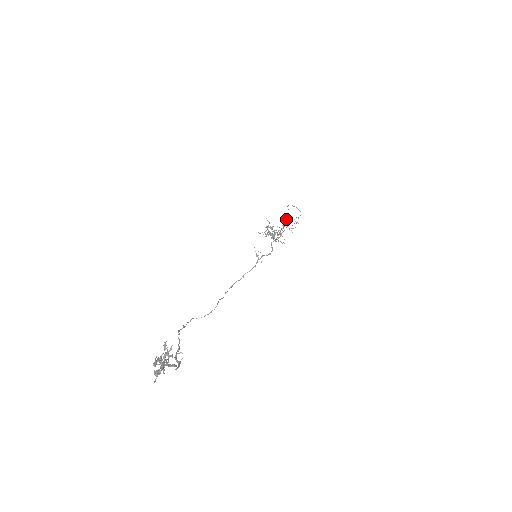
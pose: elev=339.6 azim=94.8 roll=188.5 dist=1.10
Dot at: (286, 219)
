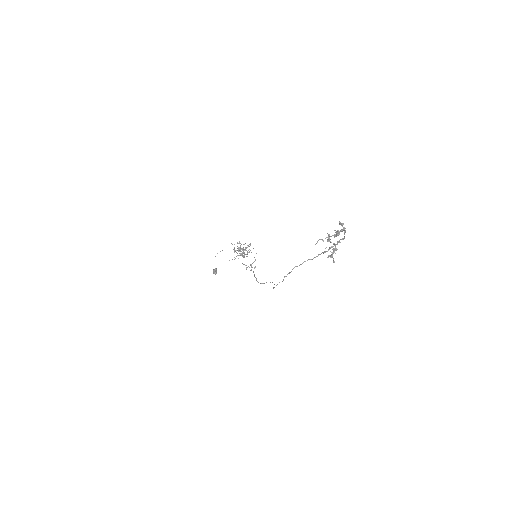
Dot at: occluded
